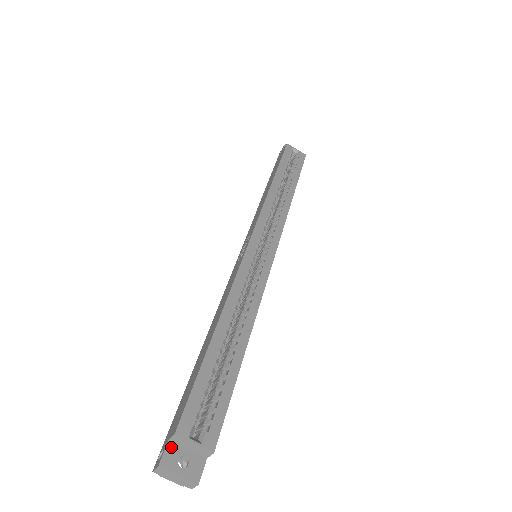
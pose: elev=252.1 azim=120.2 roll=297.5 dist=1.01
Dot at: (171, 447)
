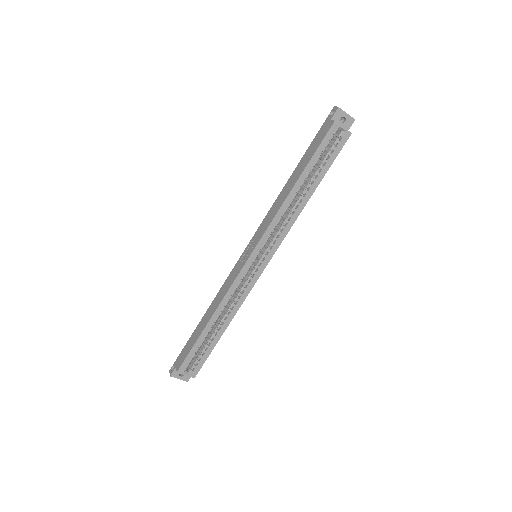
Dot at: occluded
